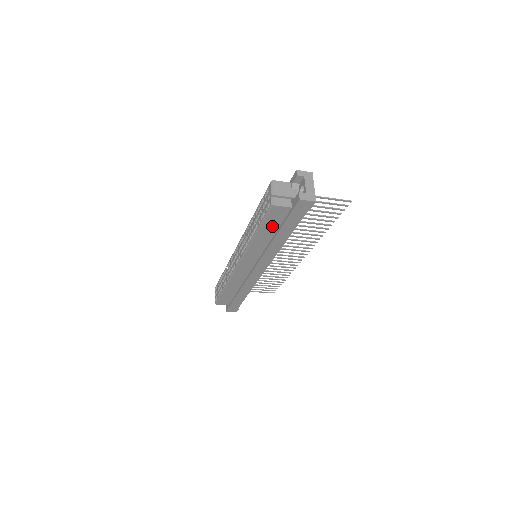
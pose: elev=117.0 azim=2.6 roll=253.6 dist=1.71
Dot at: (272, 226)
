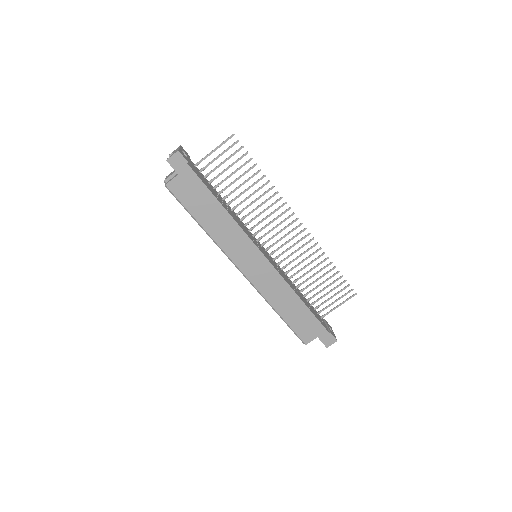
Dot at: (196, 205)
